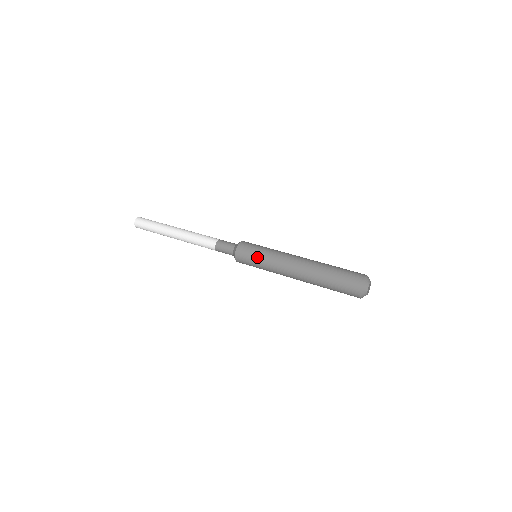
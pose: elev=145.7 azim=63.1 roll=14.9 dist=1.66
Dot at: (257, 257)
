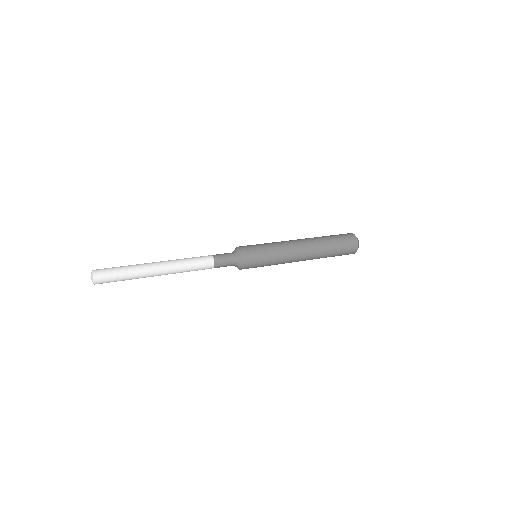
Dot at: (264, 248)
